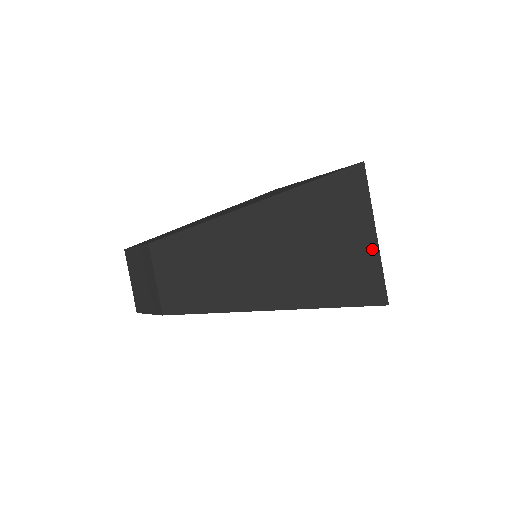
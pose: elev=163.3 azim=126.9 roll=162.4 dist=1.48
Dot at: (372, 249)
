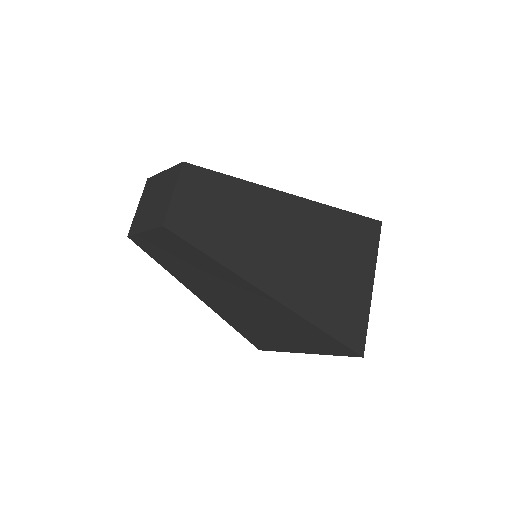
Dot at: occluded
